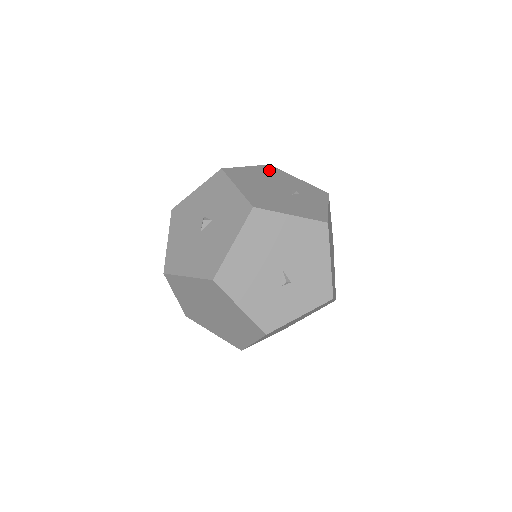
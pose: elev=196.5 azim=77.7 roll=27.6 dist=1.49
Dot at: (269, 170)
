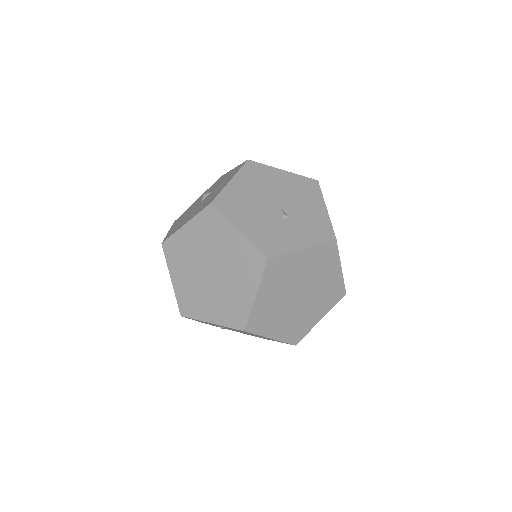
Dot at: occluded
